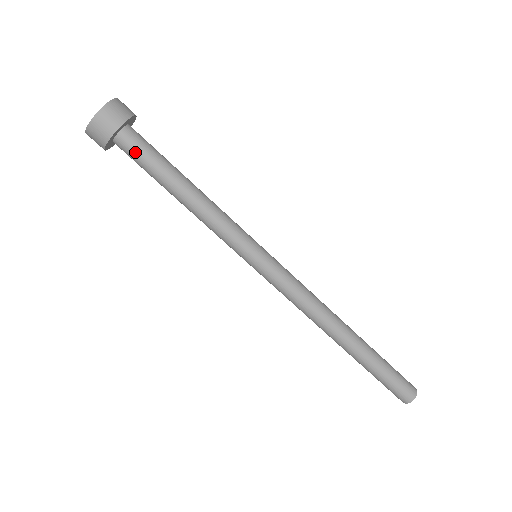
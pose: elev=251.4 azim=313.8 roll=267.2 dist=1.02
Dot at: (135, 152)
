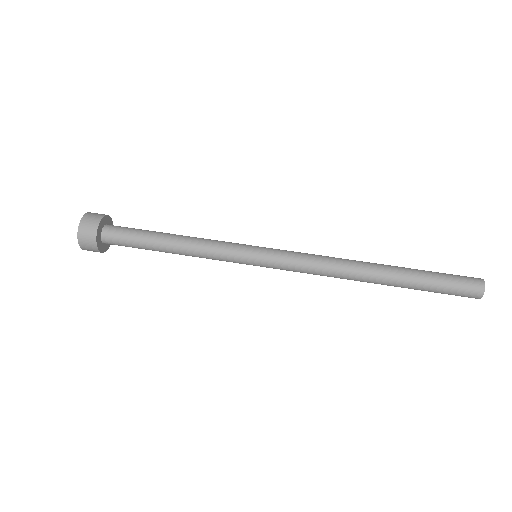
Dot at: (120, 236)
